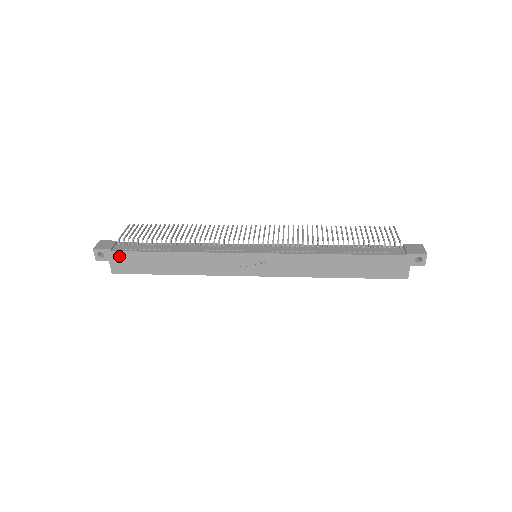
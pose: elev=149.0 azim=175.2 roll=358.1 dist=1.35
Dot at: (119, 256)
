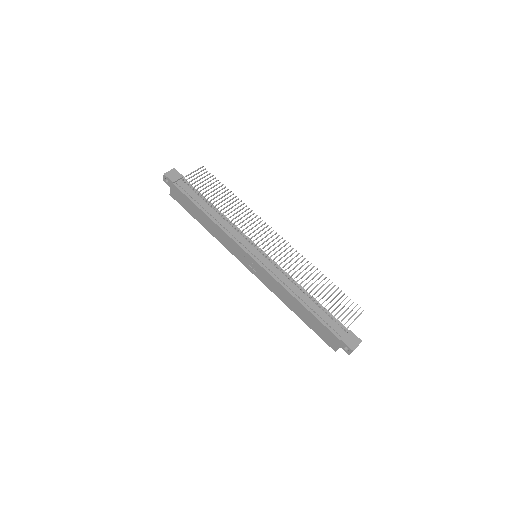
Dot at: (176, 190)
